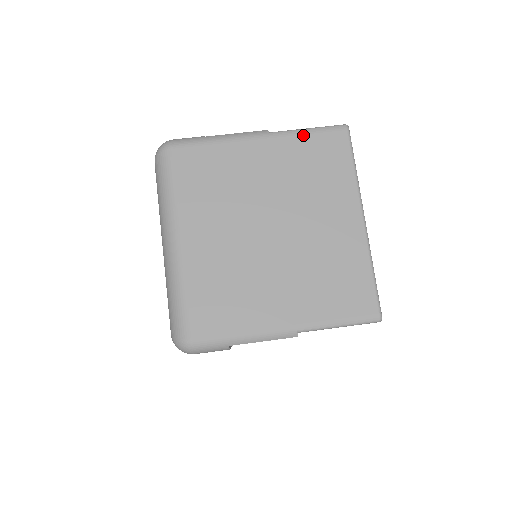
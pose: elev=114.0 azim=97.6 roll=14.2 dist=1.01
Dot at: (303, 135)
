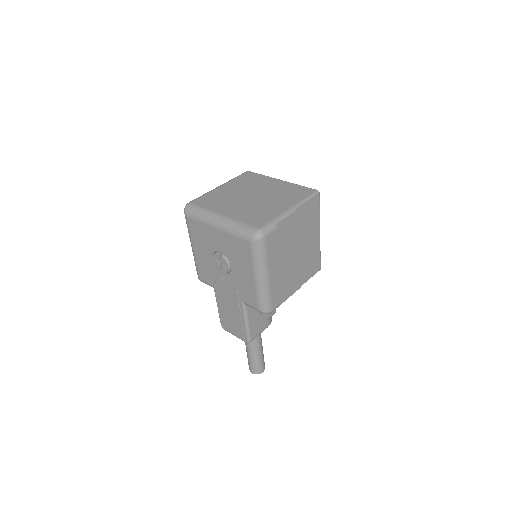
Dot at: (235, 179)
